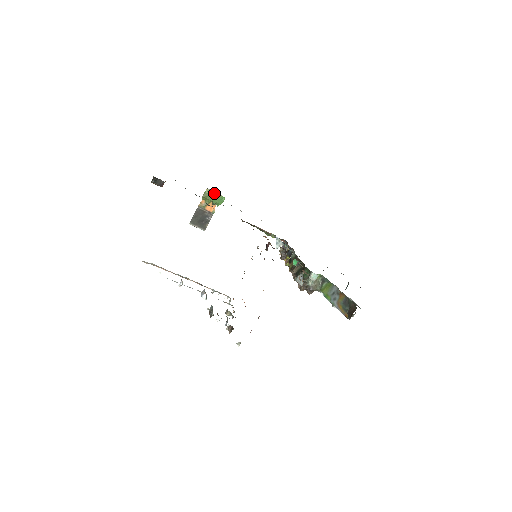
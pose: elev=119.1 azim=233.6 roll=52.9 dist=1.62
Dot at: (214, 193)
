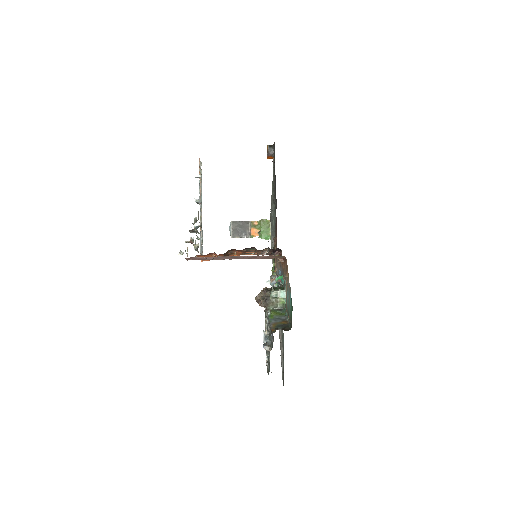
Dot at: (269, 228)
